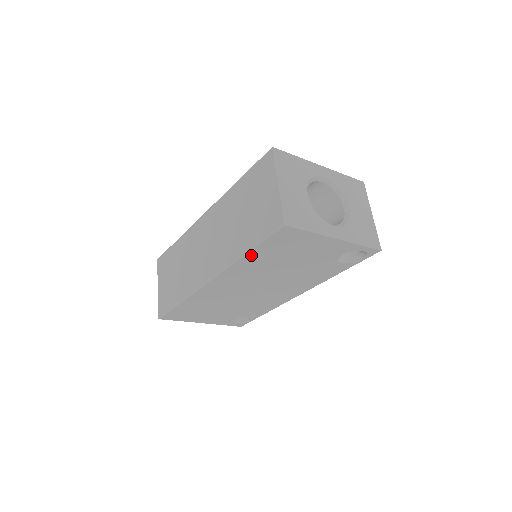
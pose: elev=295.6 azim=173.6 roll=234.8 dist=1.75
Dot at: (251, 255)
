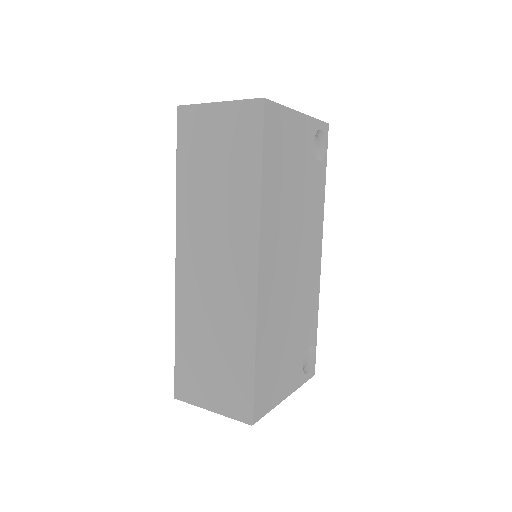
Dot at: (265, 181)
